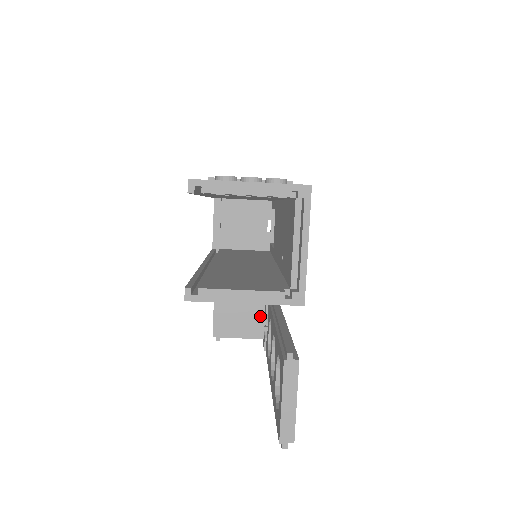
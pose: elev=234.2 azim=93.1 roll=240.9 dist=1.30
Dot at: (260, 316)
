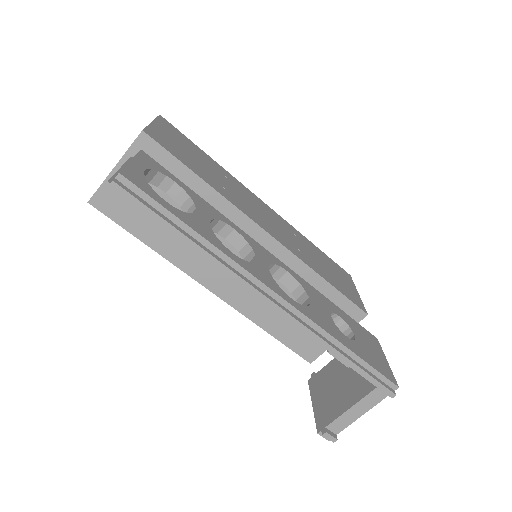
Dot at: occluded
